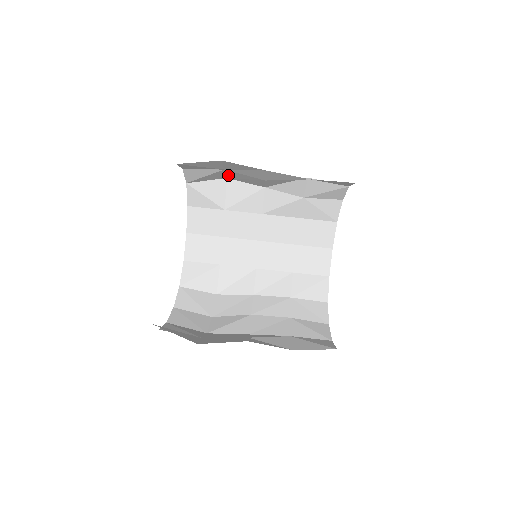
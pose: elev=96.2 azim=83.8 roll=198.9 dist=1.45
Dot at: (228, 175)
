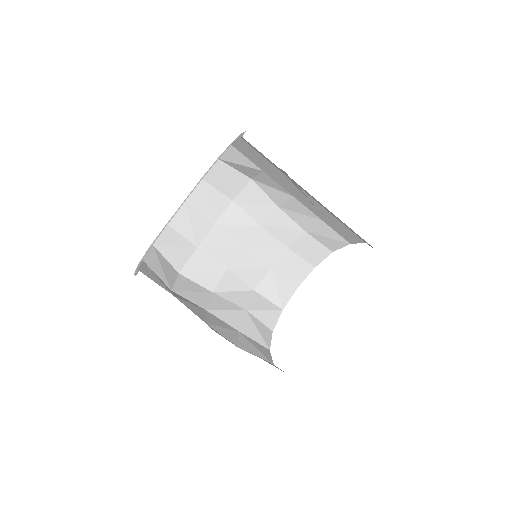
Dot at: occluded
